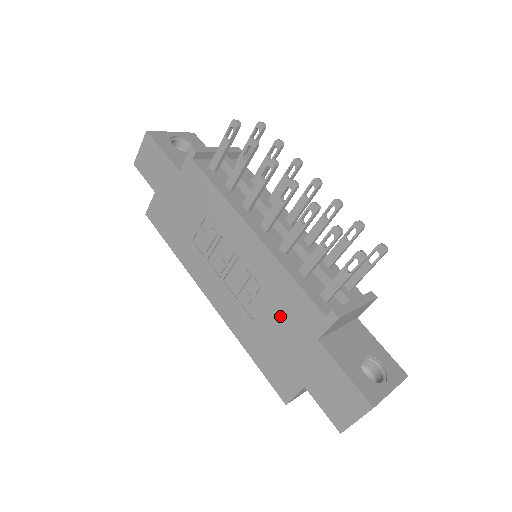
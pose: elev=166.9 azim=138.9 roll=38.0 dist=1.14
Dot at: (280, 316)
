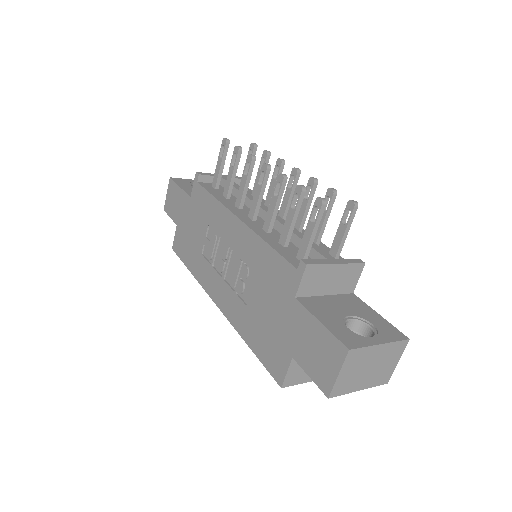
Dot at: (265, 289)
